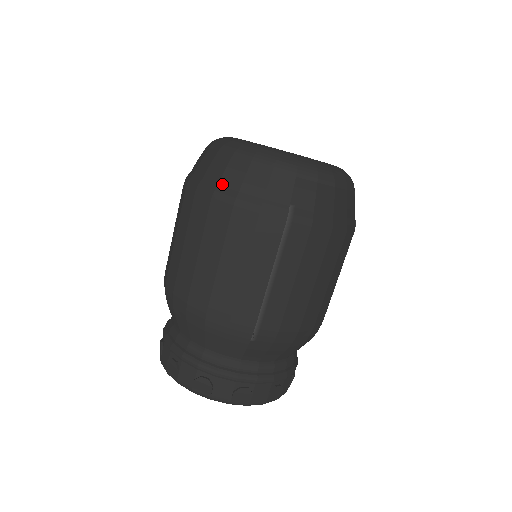
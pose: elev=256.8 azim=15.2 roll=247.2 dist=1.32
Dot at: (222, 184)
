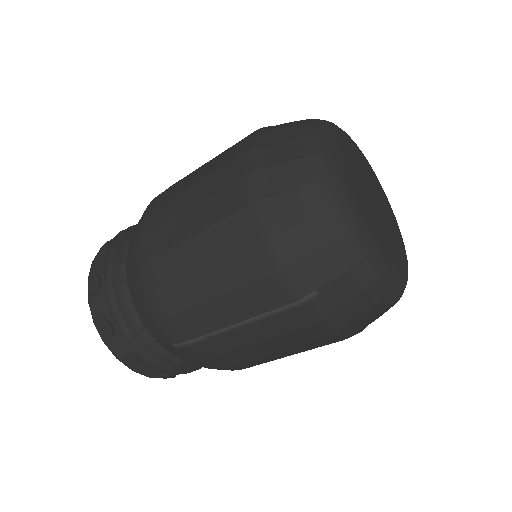
Dot at: (274, 202)
